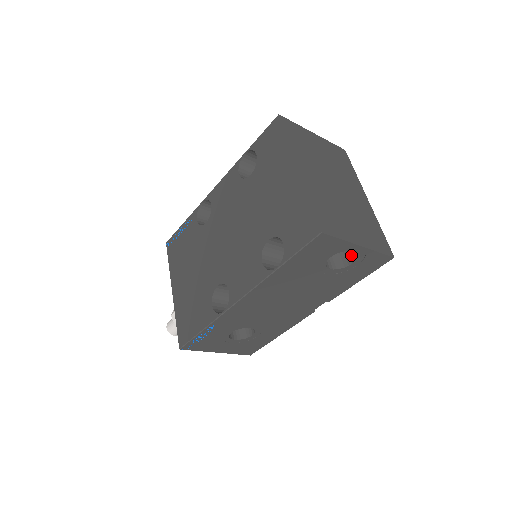
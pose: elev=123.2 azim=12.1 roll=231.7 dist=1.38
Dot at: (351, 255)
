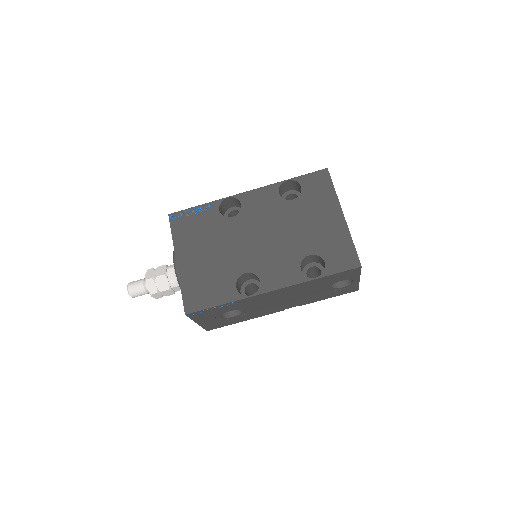
Dot at: (343, 281)
